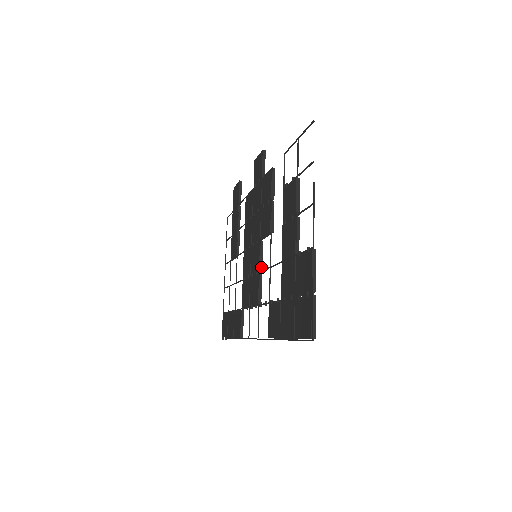
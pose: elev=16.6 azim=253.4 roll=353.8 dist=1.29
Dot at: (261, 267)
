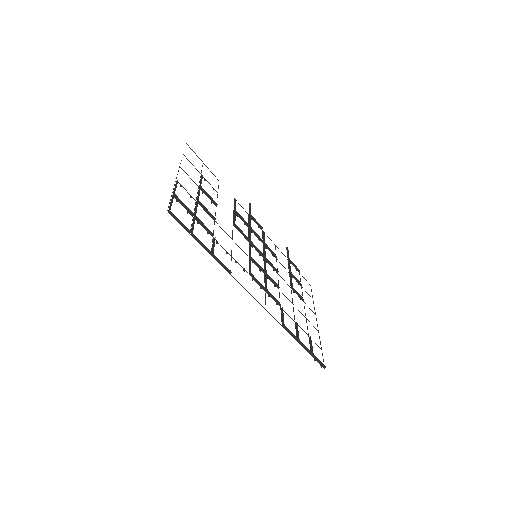
Dot at: (250, 255)
